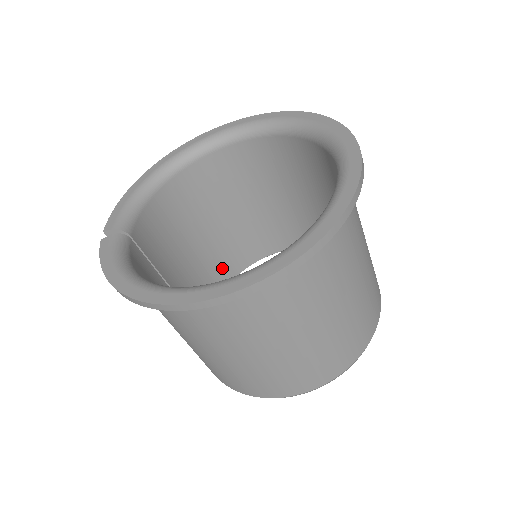
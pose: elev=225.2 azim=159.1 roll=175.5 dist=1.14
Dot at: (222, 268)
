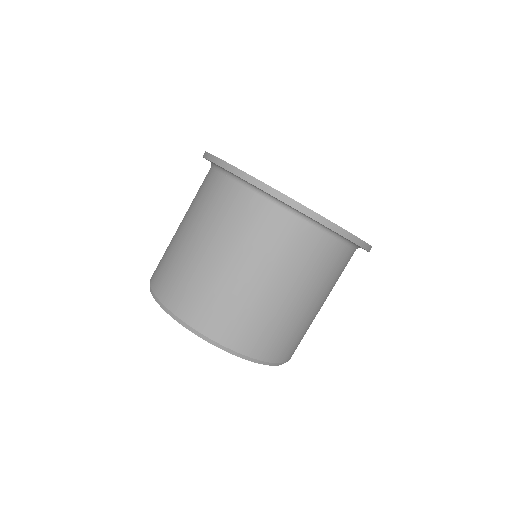
Dot at: occluded
